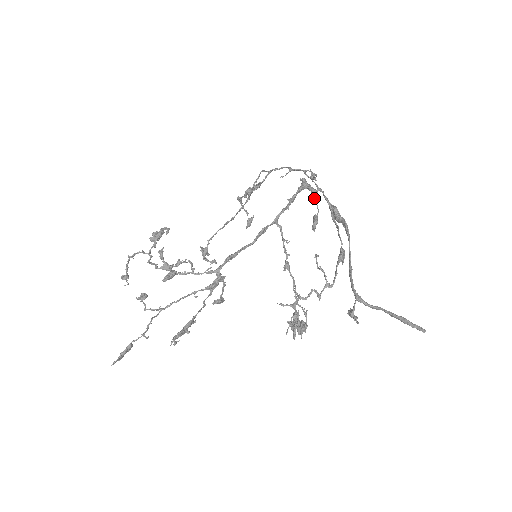
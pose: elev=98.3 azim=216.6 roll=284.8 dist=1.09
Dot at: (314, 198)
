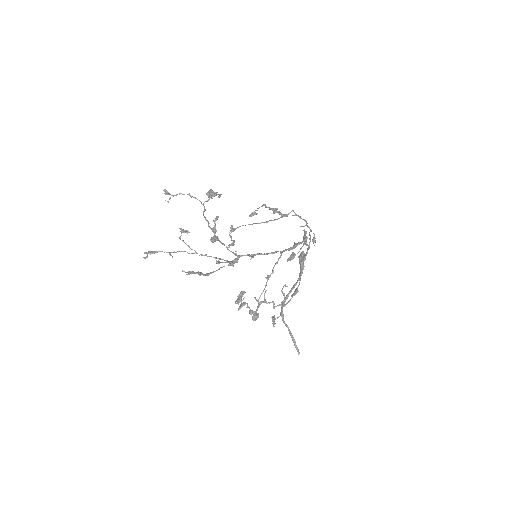
Dot at: occluded
